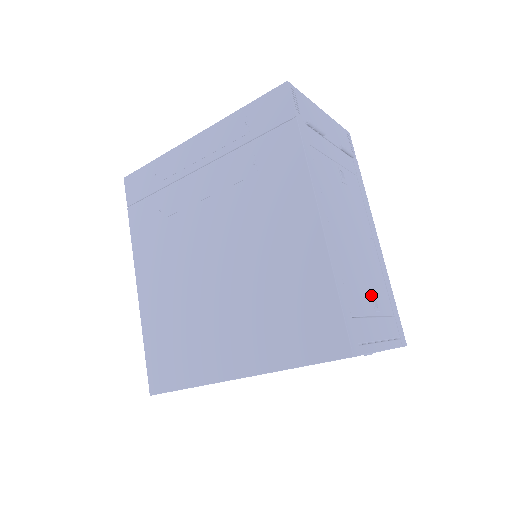
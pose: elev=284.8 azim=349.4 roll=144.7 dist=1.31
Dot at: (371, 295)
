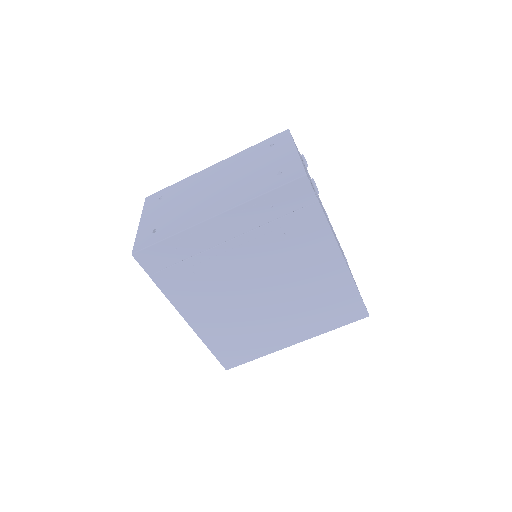
Dot at: (346, 260)
